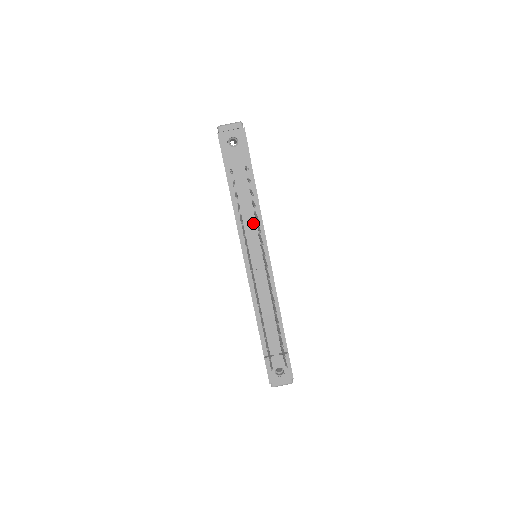
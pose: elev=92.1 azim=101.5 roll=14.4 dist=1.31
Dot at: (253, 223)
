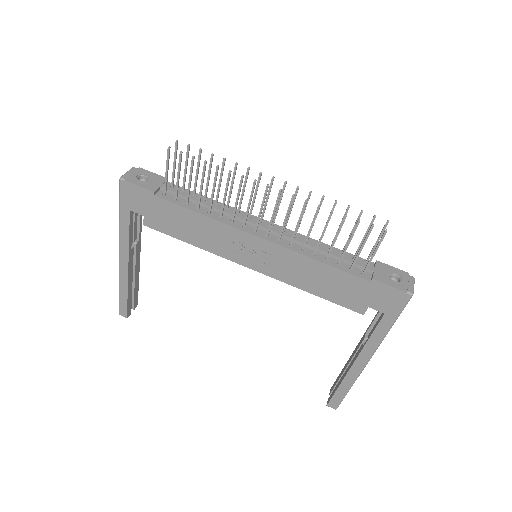
Dot at: (223, 211)
